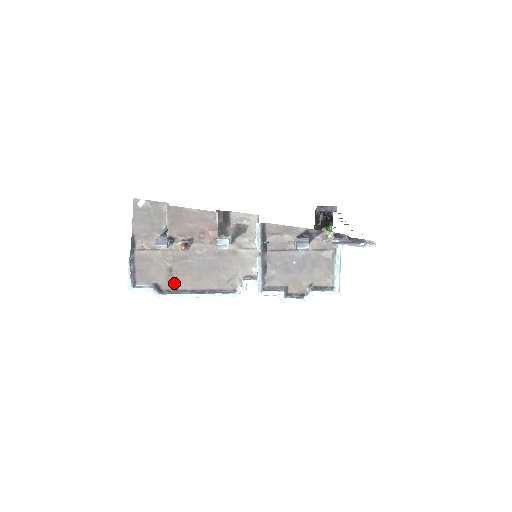
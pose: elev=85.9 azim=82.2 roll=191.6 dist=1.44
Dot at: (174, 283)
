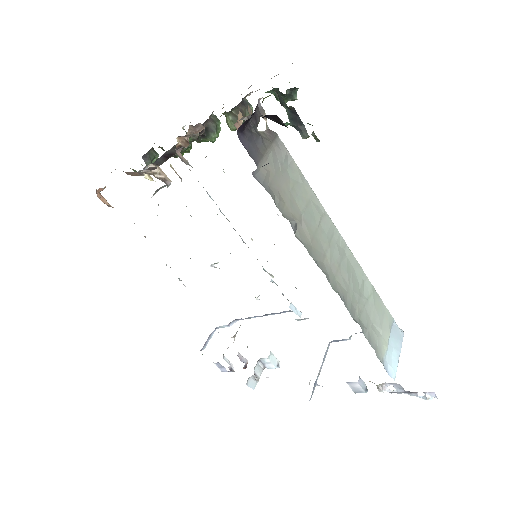
Dot at: occluded
